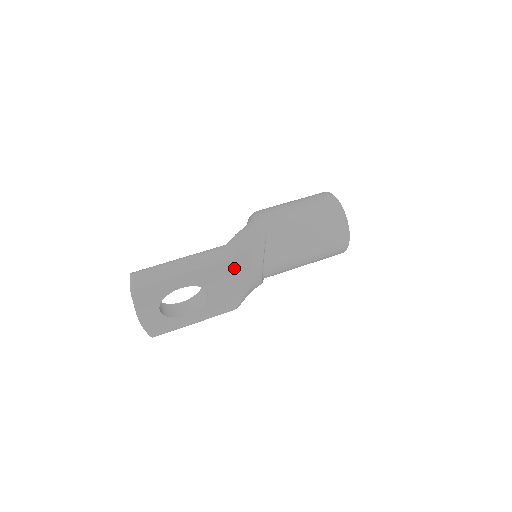
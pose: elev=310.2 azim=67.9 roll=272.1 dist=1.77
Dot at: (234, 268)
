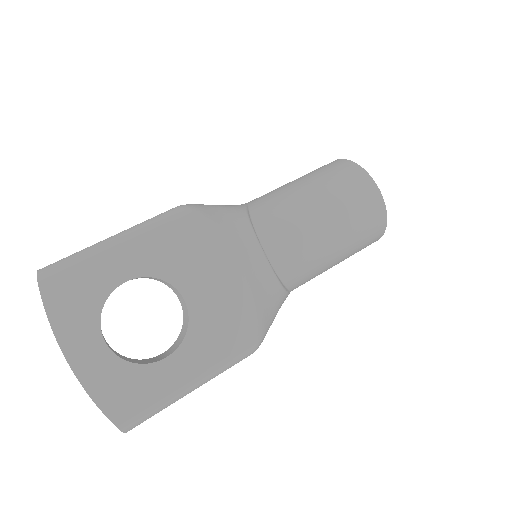
Dot at: (203, 234)
